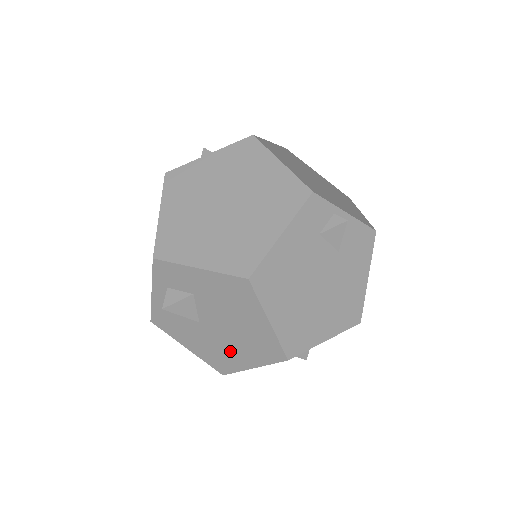
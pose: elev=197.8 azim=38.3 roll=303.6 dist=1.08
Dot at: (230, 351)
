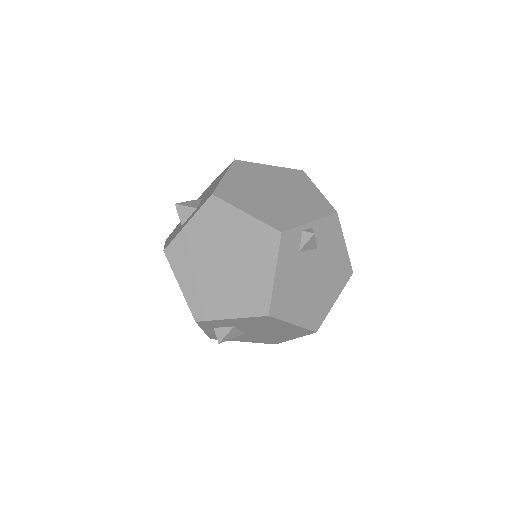
Dot at: (274, 337)
